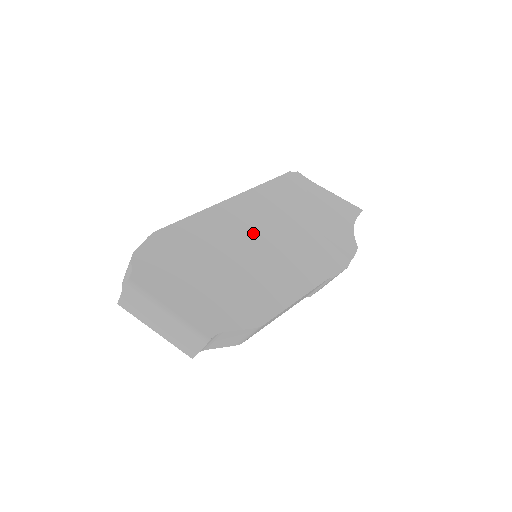
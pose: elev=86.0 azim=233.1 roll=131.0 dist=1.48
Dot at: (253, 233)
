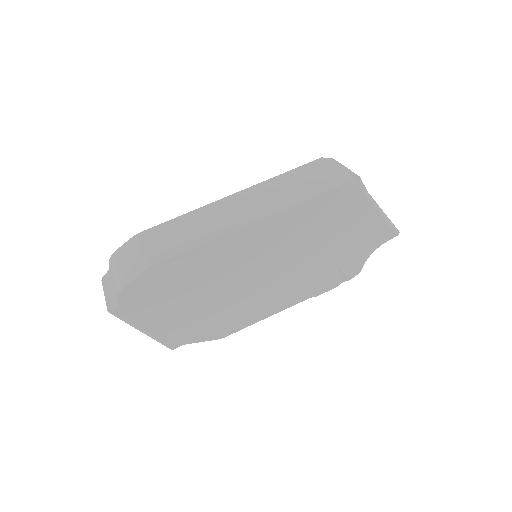
Dot at: (258, 261)
